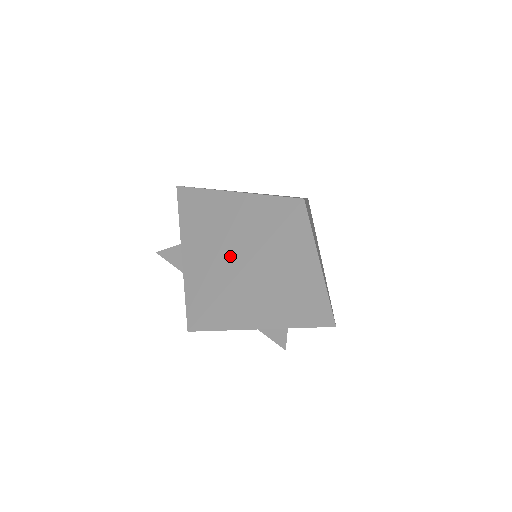
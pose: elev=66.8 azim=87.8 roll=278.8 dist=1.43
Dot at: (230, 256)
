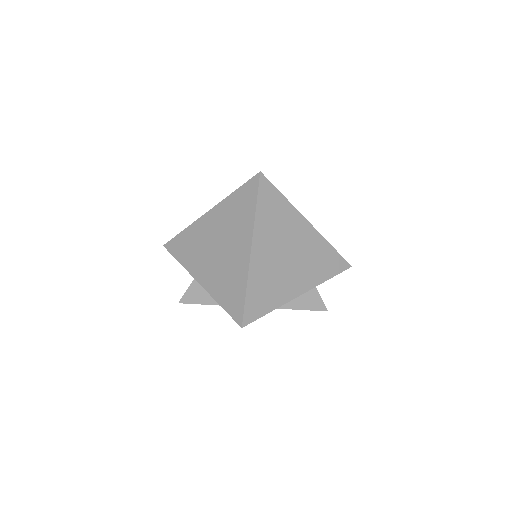
Dot at: (236, 251)
